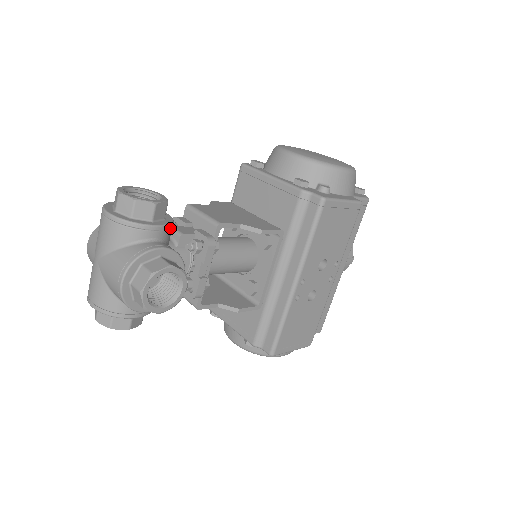
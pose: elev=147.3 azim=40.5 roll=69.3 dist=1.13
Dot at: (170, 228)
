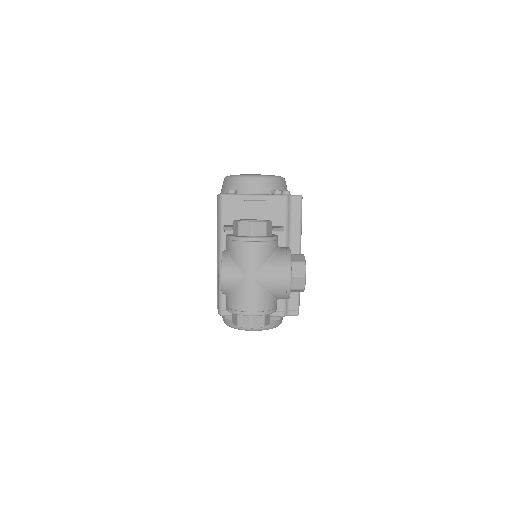
Dot at: occluded
